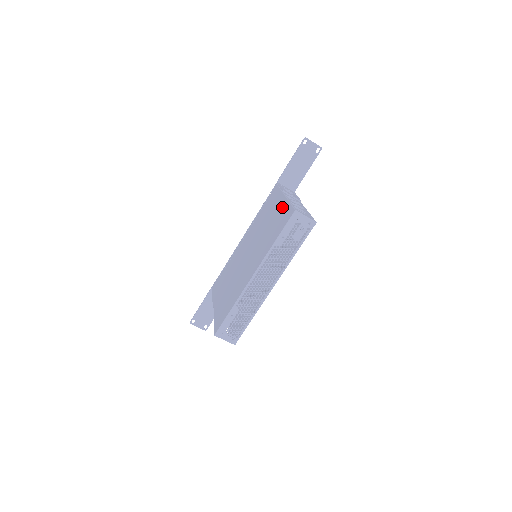
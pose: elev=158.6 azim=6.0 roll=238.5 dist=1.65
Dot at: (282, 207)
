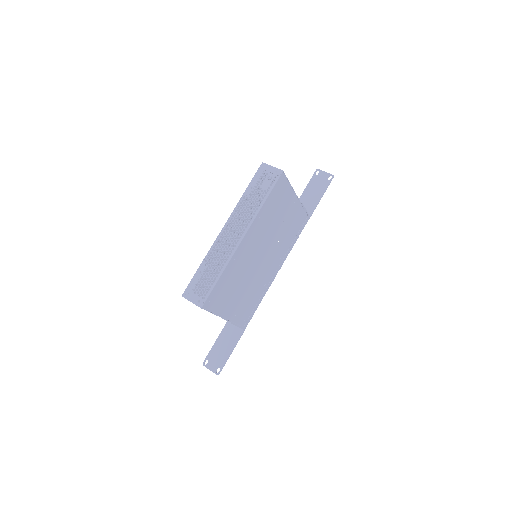
Dot at: occluded
